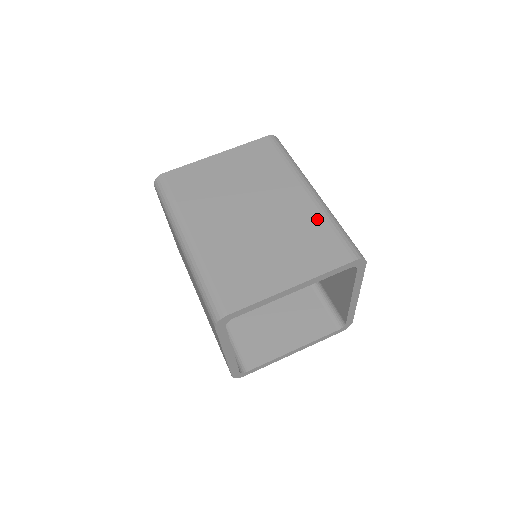
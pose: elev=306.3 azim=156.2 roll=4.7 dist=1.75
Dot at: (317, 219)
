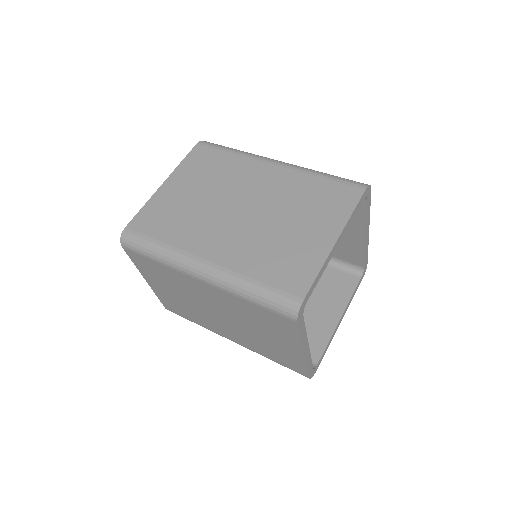
Dot at: (304, 179)
